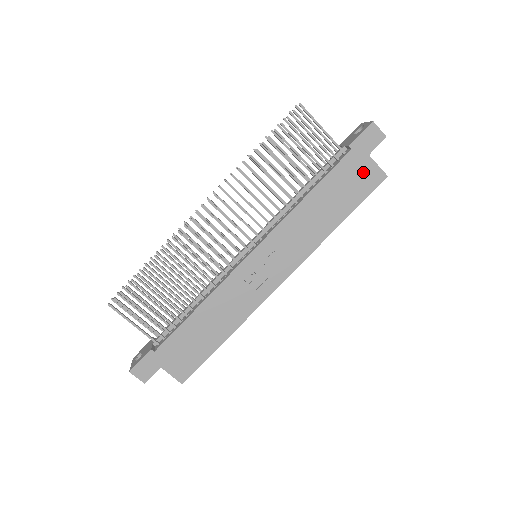
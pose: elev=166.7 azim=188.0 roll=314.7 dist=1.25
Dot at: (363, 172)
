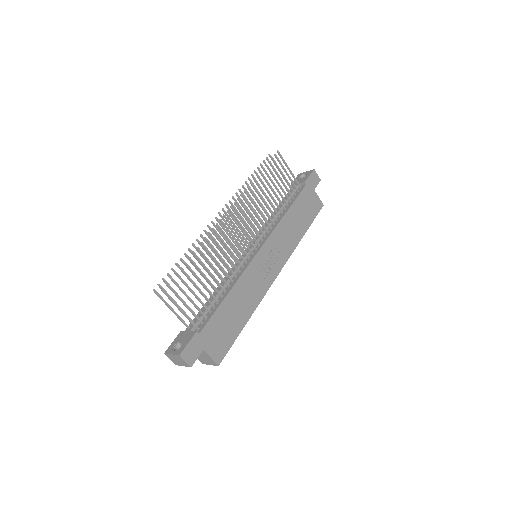
Dot at: (313, 200)
